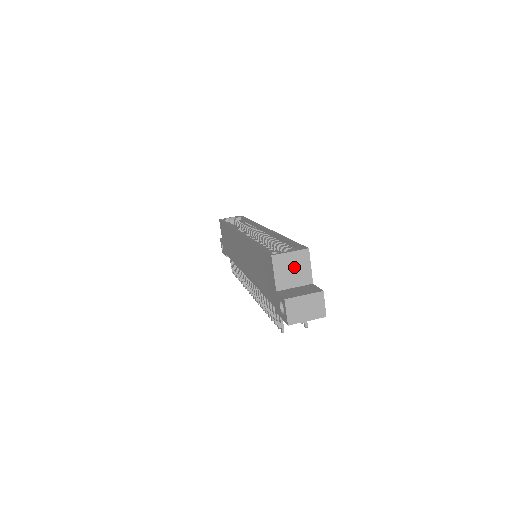
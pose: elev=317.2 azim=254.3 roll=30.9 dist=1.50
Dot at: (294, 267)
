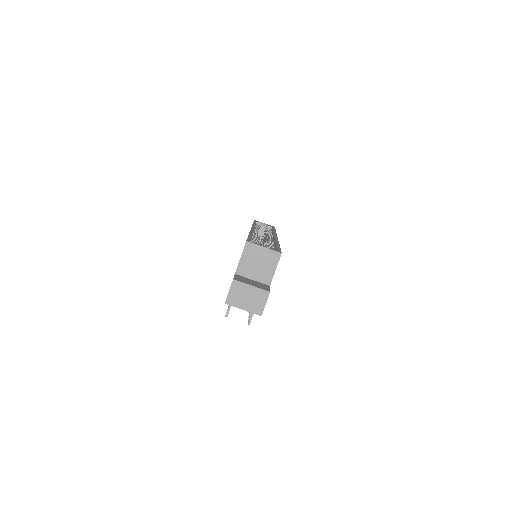
Dot at: (261, 262)
